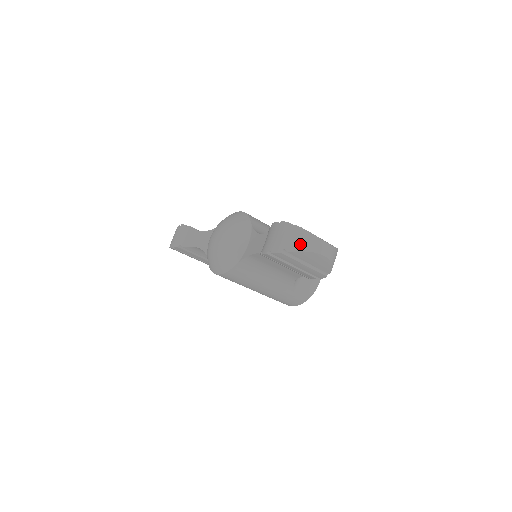
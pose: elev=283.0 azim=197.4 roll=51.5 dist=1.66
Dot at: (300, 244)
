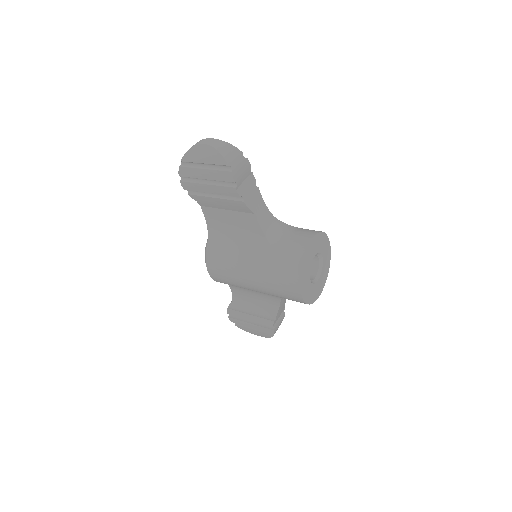
Dot at: occluded
